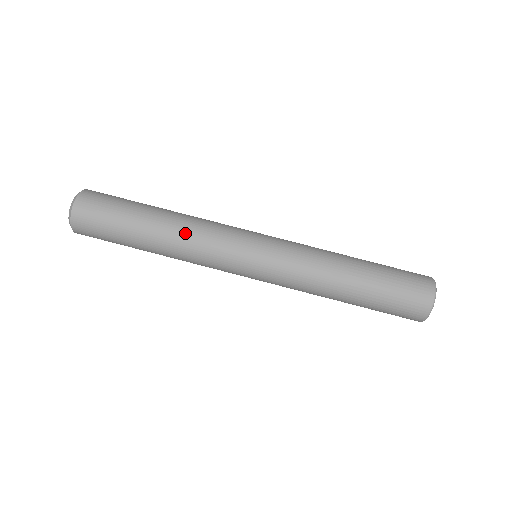
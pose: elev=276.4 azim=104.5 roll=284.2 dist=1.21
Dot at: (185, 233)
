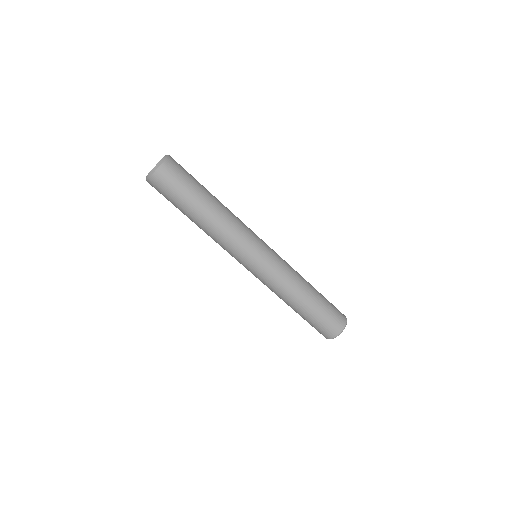
Dot at: (214, 234)
